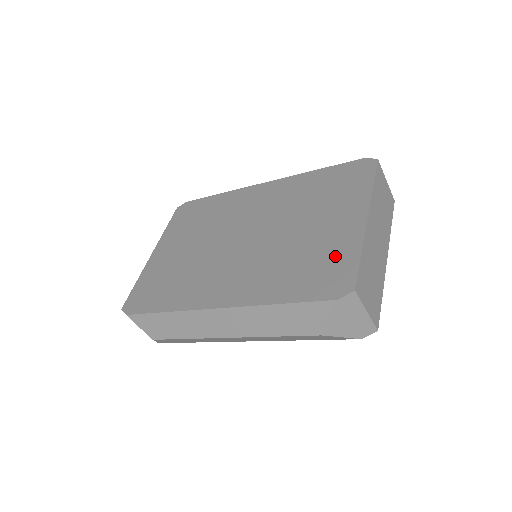
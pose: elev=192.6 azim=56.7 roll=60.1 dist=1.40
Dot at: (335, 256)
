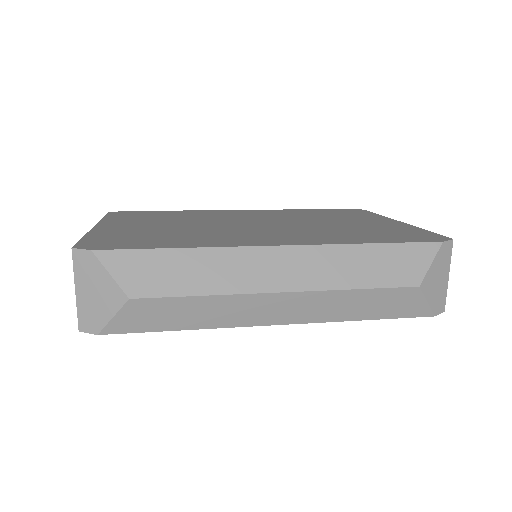
Dot at: (399, 230)
